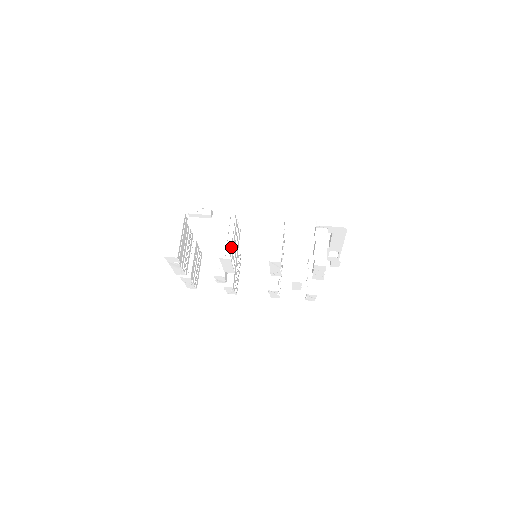
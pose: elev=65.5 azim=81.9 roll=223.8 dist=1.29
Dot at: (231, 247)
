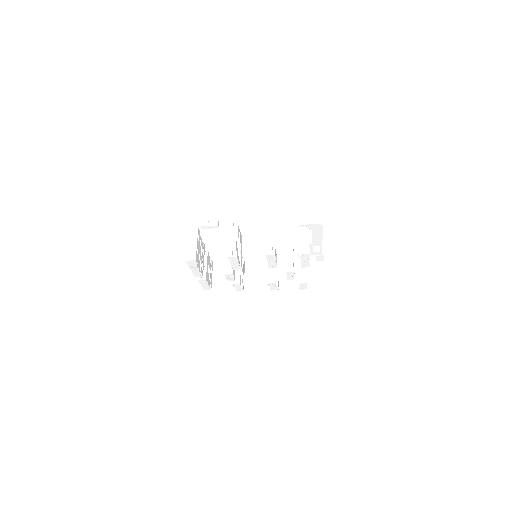
Dot at: (236, 248)
